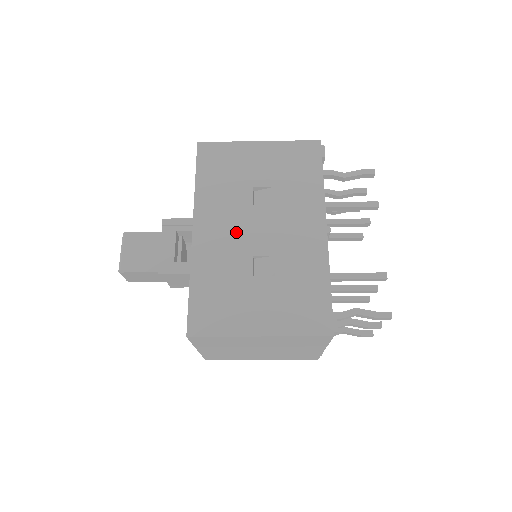
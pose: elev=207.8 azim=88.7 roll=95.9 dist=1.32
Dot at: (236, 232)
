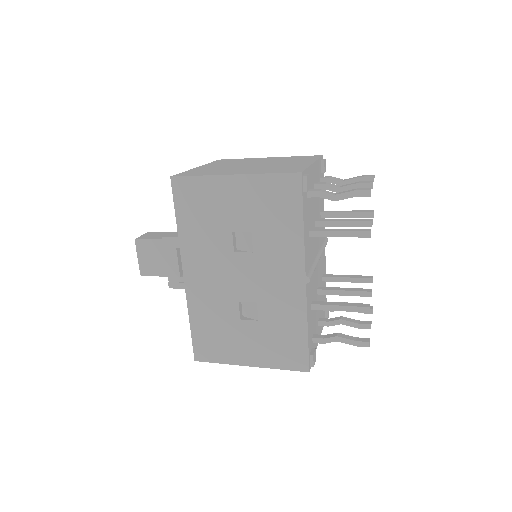
Dot at: (221, 279)
